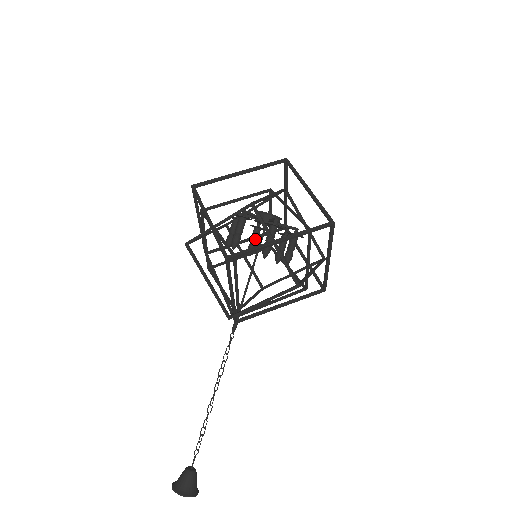
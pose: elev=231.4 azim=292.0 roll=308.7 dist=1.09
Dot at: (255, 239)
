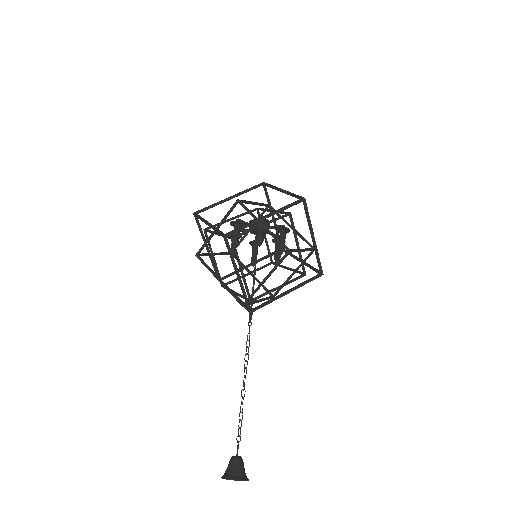
Dot at: (255, 252)
